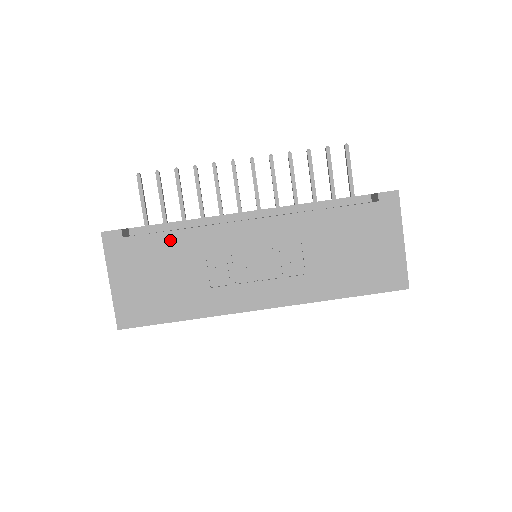
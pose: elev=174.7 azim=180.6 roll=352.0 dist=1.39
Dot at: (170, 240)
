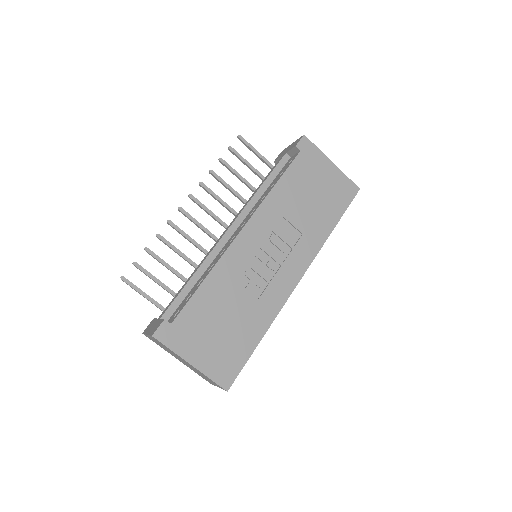
Dot at: (204, 294)
